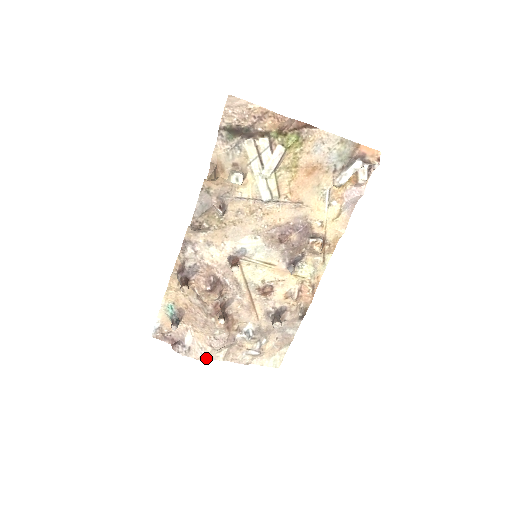
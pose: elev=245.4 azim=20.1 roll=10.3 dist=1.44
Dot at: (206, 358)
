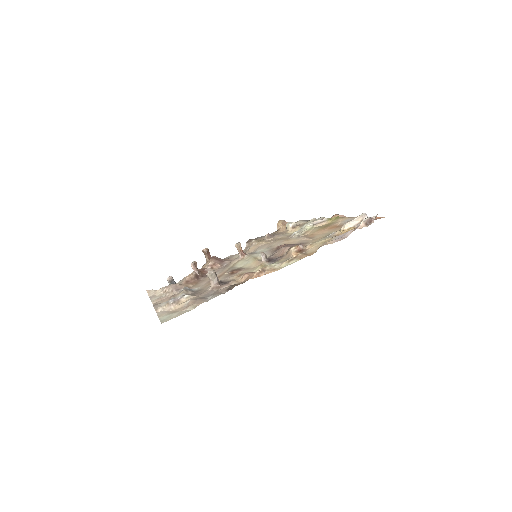
Dot at: (150, 295)
